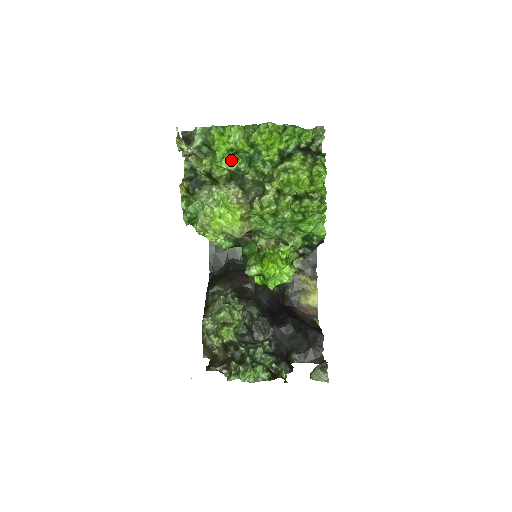
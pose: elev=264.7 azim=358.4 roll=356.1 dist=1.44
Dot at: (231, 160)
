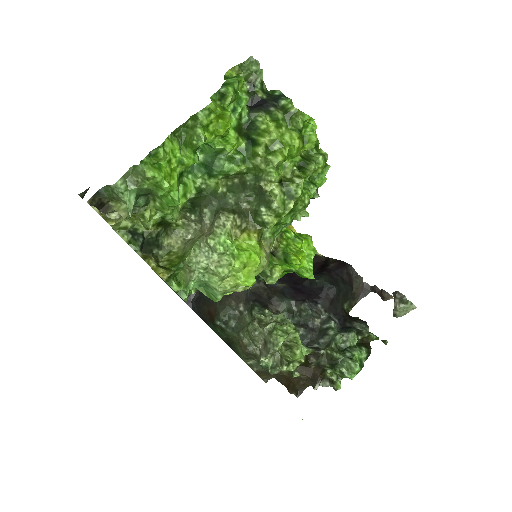
Dot at: (184, 187)
